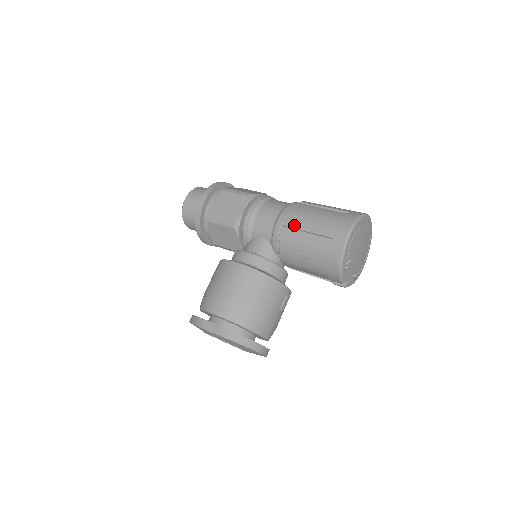
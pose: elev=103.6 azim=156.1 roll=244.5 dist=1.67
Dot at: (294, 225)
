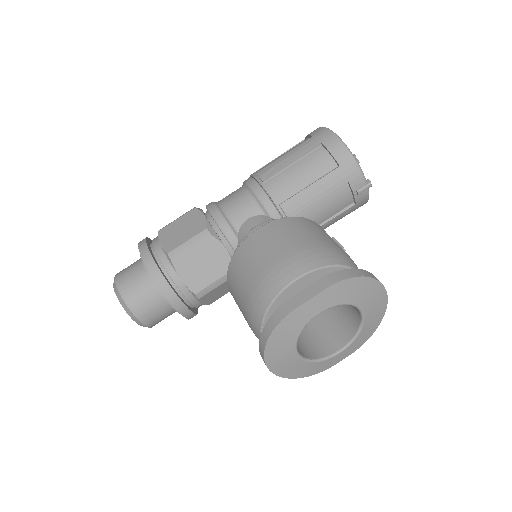
Dot at: (272, 171)
